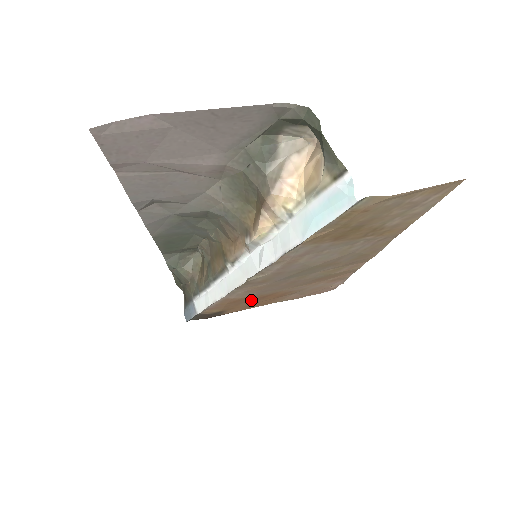
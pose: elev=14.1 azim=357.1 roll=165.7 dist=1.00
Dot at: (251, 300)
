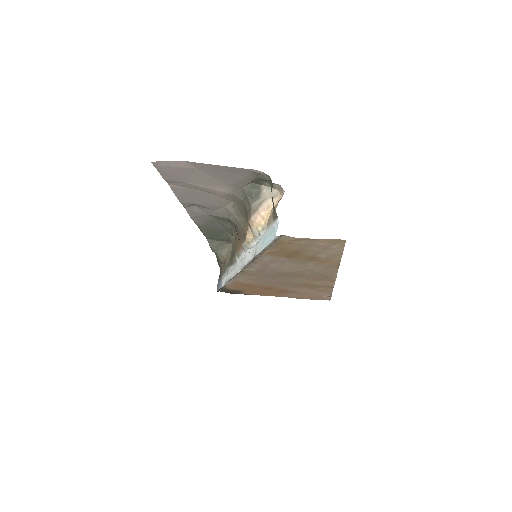
Dot at: (258, 288)
